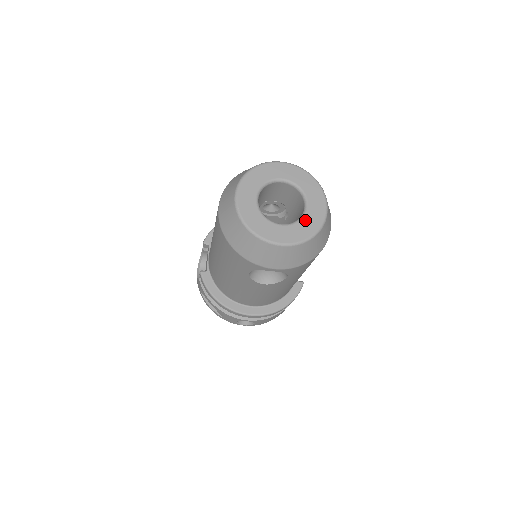
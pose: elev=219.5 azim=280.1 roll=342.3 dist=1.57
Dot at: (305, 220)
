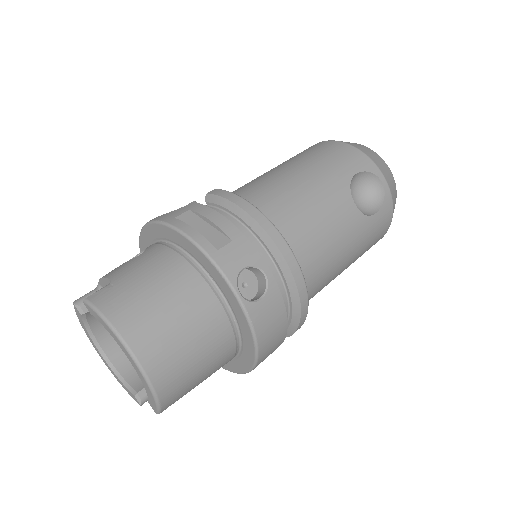
Dot at: occluded
